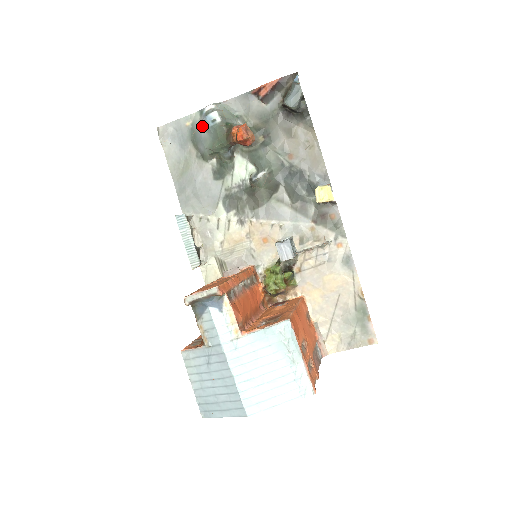
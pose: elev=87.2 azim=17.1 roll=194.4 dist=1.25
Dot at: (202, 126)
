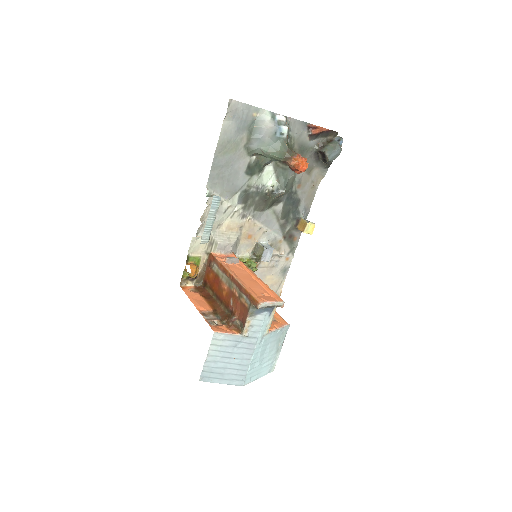
Dot at: (269, 129)
